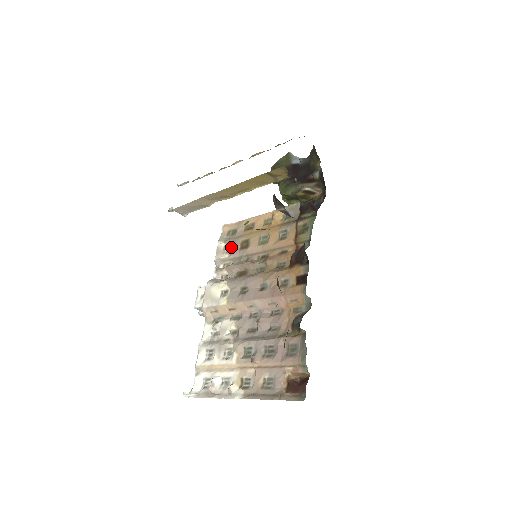
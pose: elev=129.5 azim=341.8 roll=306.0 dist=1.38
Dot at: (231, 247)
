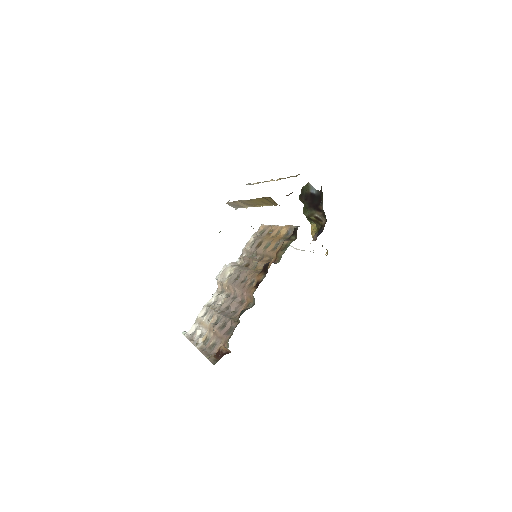
Dot at: (254, 243)
